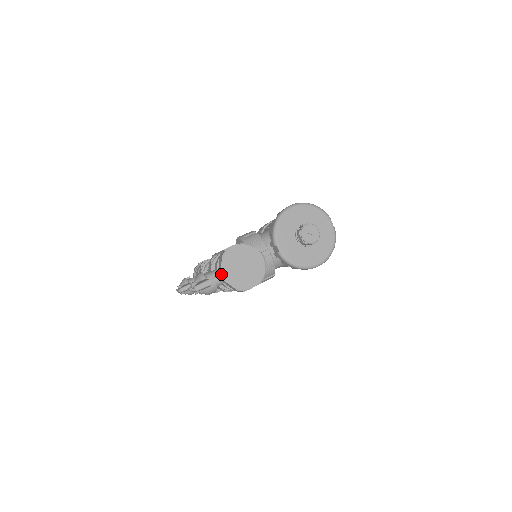
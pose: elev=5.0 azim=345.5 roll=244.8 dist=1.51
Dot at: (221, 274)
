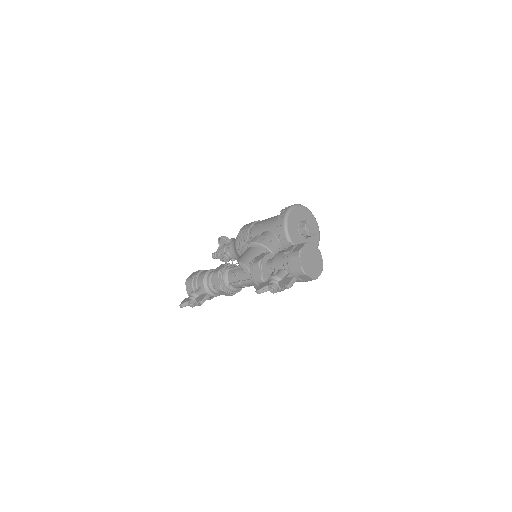
Dot at: (302, 270)
